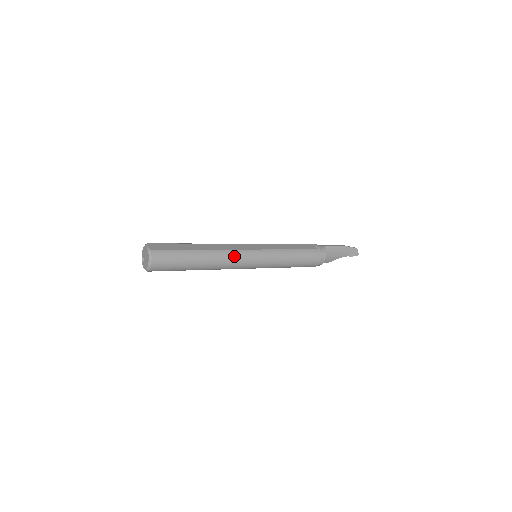
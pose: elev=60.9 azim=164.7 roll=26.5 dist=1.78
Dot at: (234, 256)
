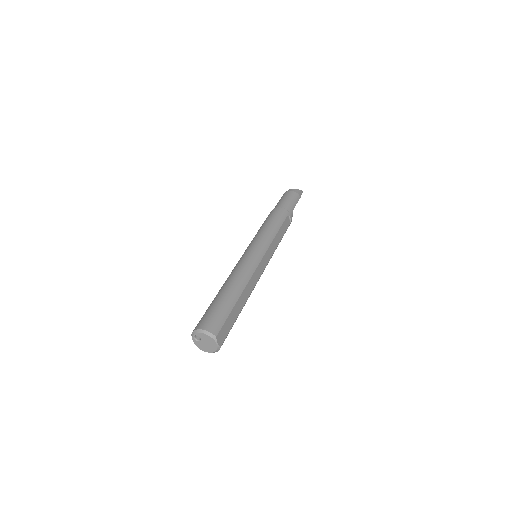
Dot at: occluded
